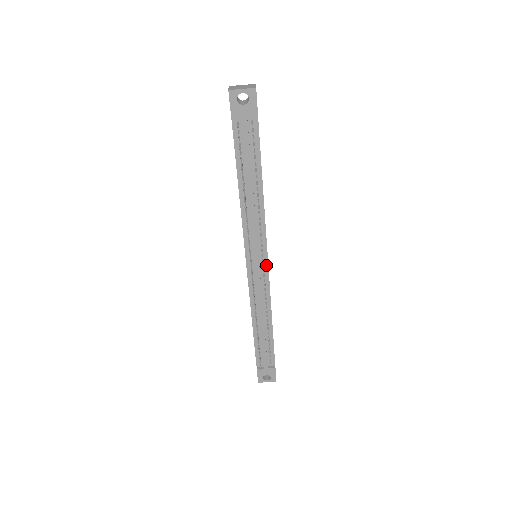
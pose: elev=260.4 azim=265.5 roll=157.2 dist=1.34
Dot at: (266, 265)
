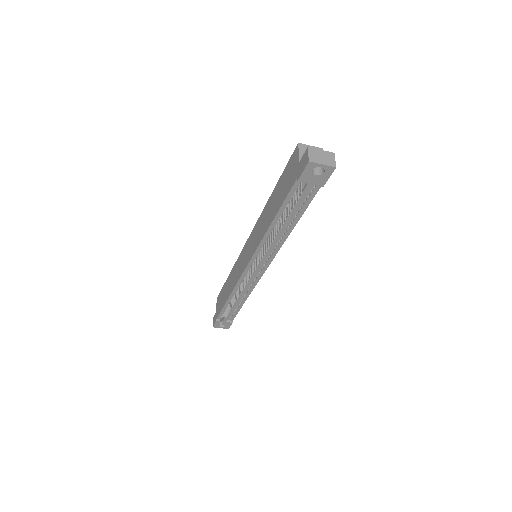
Dot at: (264, 270)
